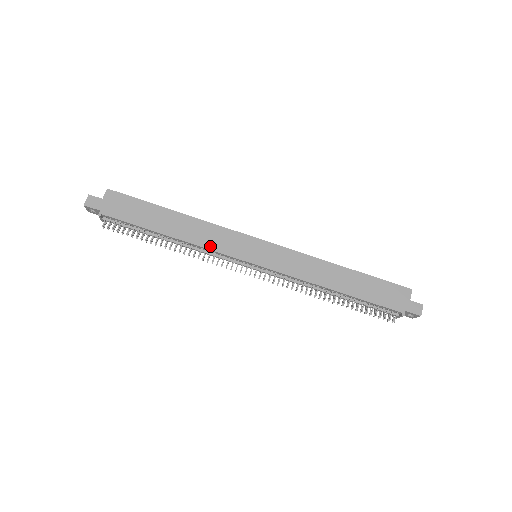
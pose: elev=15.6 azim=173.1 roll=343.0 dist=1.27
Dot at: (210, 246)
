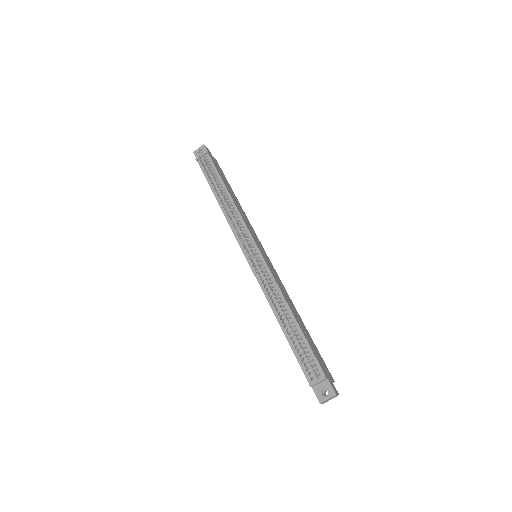
Dot at: (244, 219)
